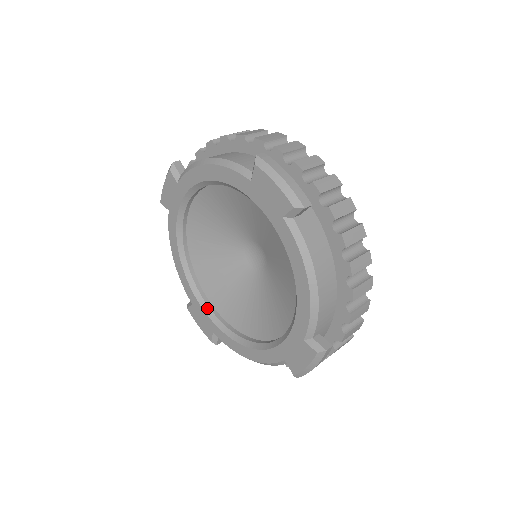
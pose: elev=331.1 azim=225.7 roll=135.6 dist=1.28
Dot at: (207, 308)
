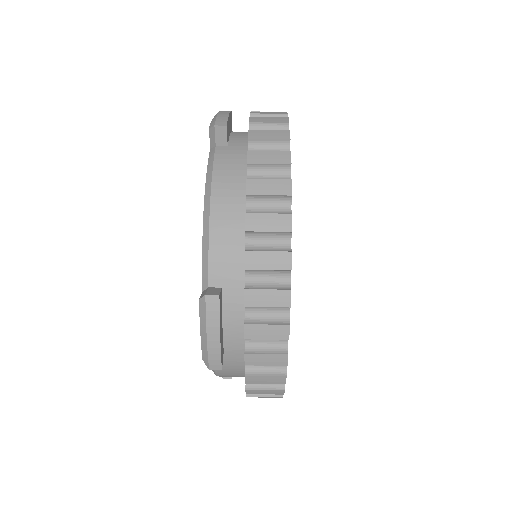
Dot at: occluded
